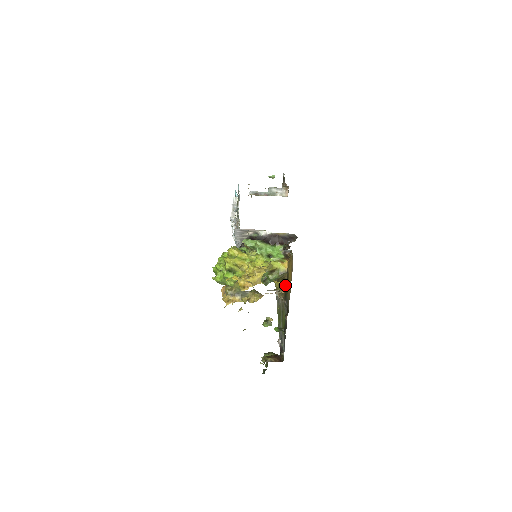
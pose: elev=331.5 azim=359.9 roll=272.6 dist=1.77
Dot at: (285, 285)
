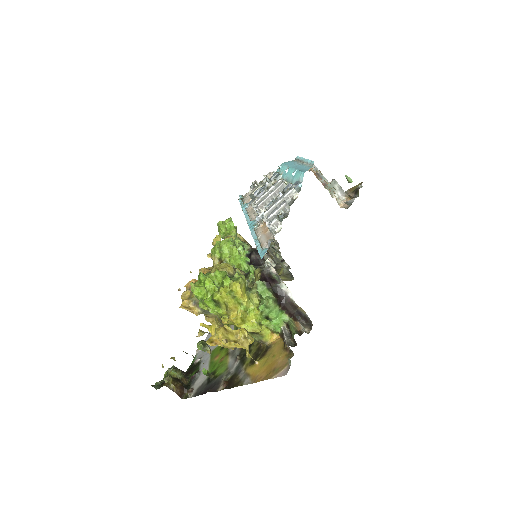
Dot at: (253, 343)
